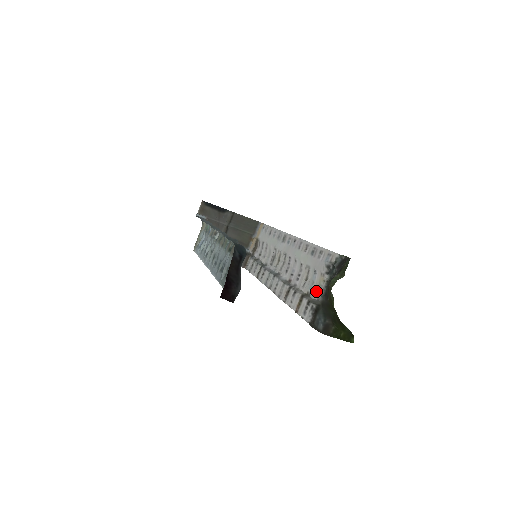
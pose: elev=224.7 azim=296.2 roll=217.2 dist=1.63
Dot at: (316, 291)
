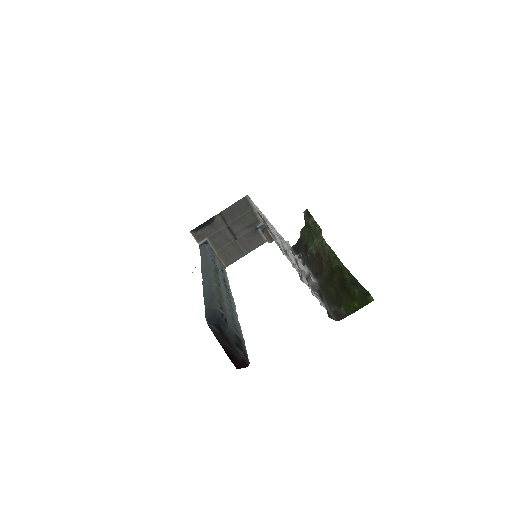
Dot at: occluded
